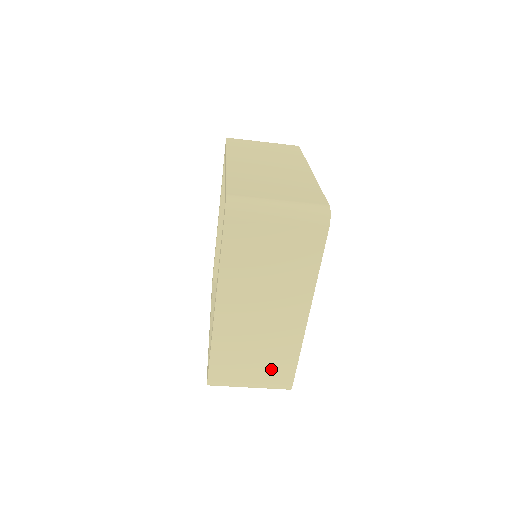
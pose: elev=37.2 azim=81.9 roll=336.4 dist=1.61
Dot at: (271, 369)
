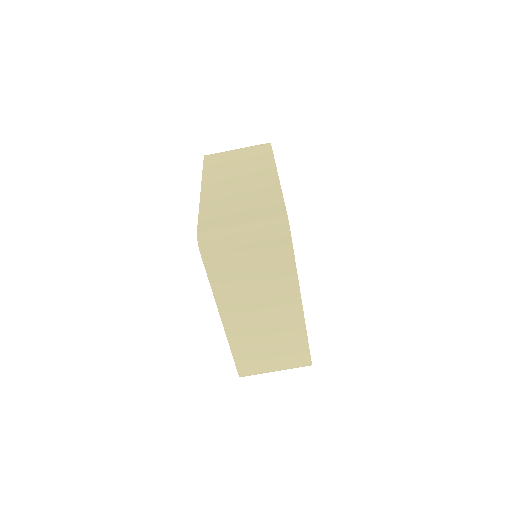
Dot at: (288, 354)
